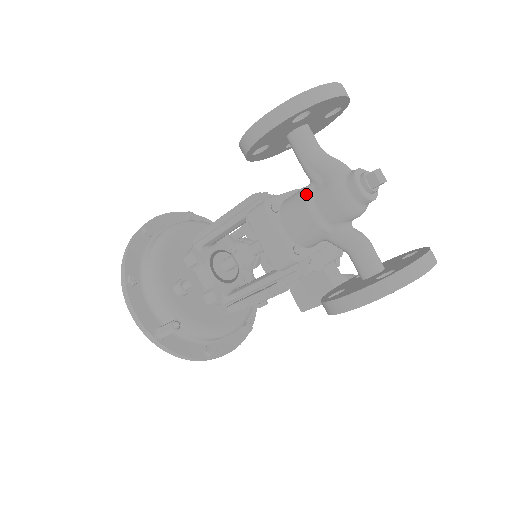
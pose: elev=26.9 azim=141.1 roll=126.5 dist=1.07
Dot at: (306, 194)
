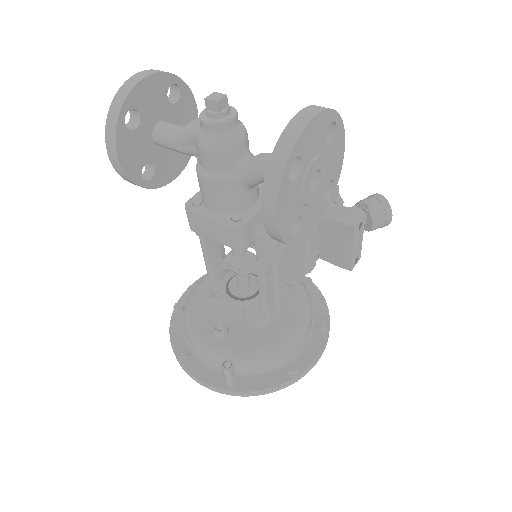
Dot at: (196, 169)
